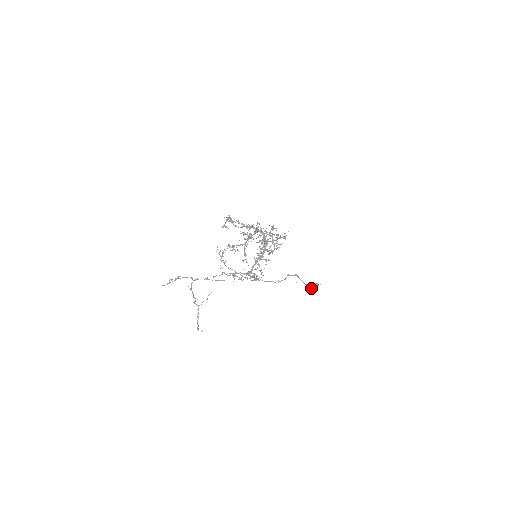
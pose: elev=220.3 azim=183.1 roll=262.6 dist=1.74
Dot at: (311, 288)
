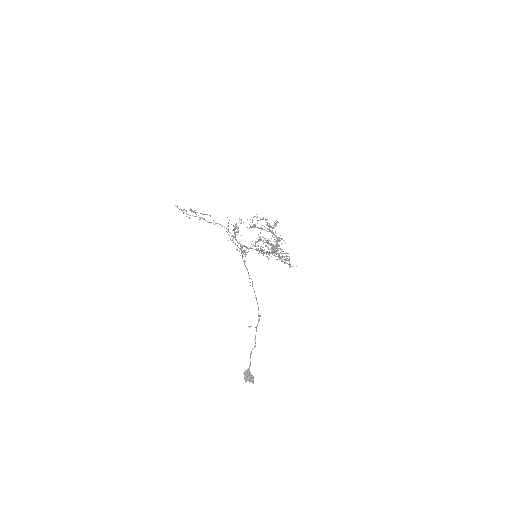
Dot at: (245, 372)
